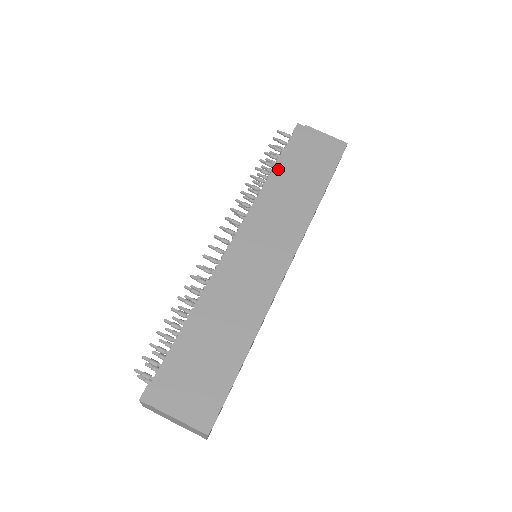
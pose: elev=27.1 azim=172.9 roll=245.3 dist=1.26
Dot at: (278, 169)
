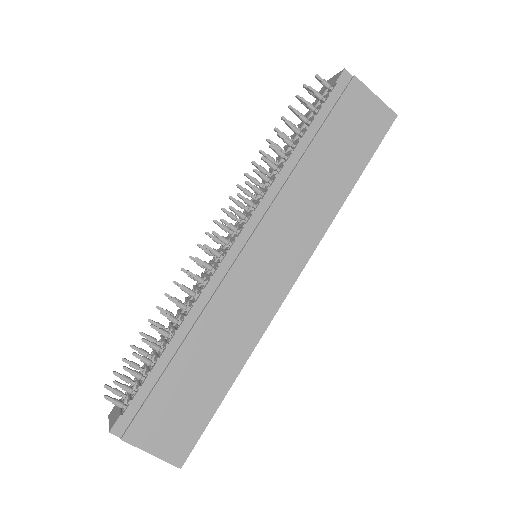
Dot at: (306, 142)
